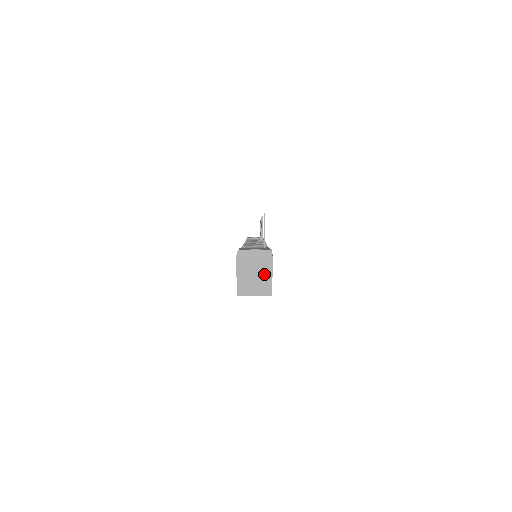
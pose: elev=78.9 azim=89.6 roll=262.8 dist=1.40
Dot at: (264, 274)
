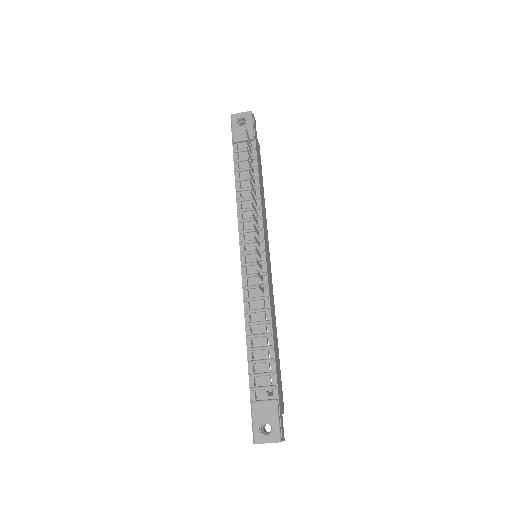
Dot at: occluded
